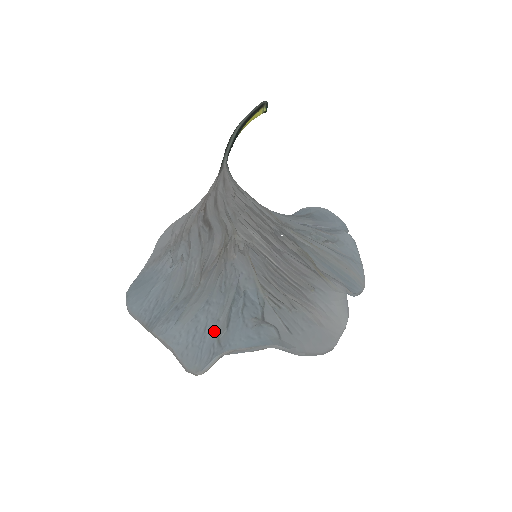
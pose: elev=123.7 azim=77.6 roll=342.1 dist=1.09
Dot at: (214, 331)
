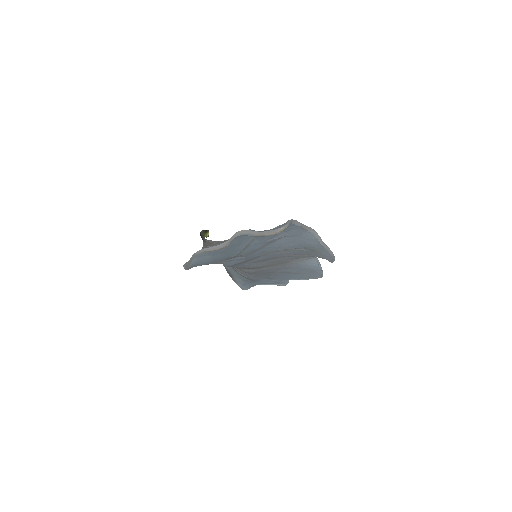
Dot at: occluded
